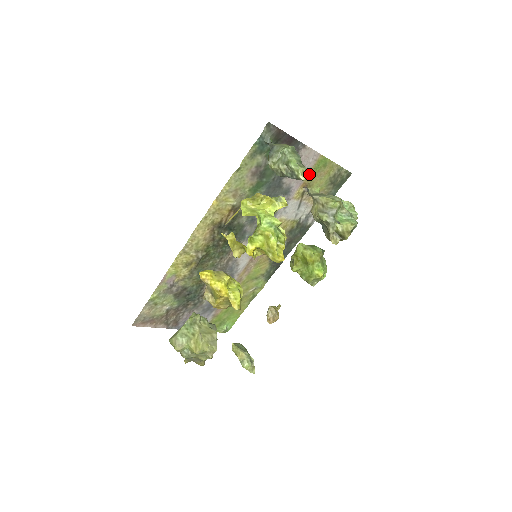
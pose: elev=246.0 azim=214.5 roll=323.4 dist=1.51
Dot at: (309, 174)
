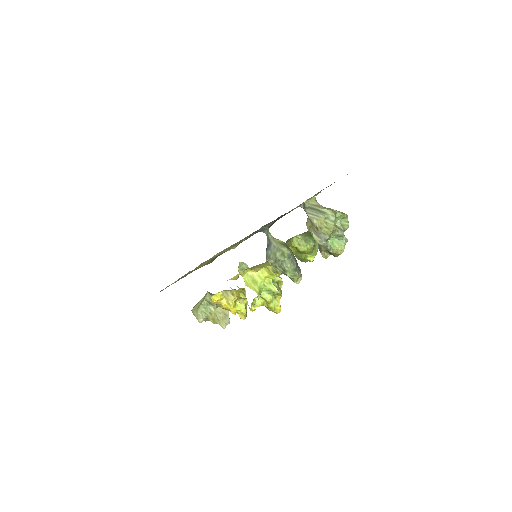
Dot at: occluded
